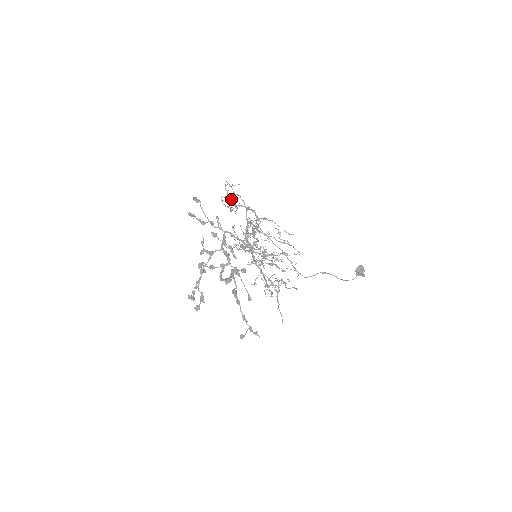
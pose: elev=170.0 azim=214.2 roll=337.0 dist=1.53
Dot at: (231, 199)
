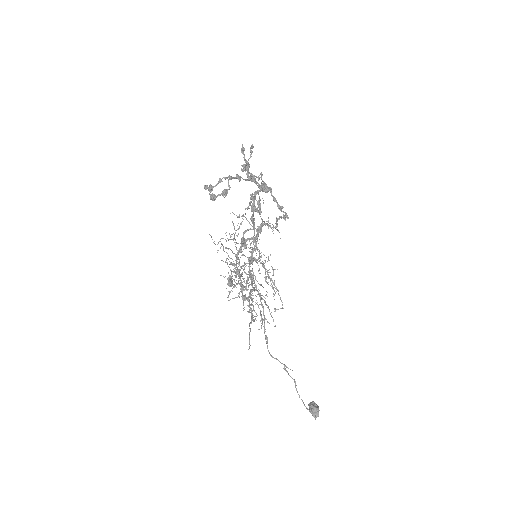
Dot at: occluded
